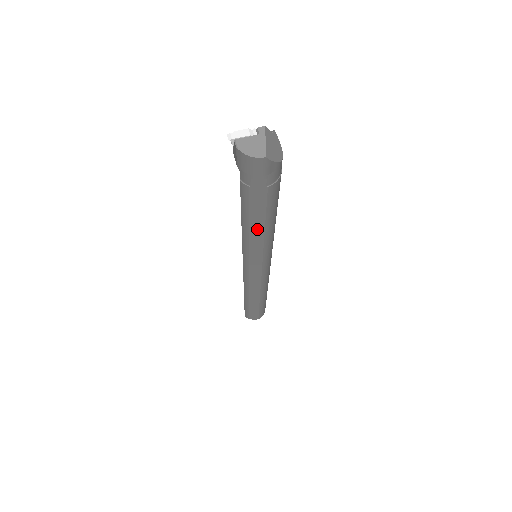
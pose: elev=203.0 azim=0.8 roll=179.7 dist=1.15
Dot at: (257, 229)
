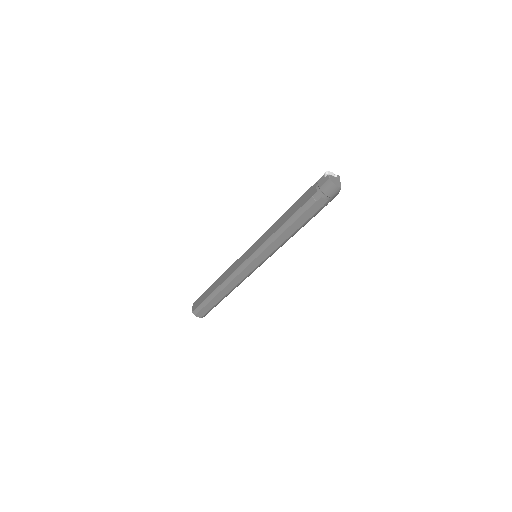
Dot at: (290, 231)
